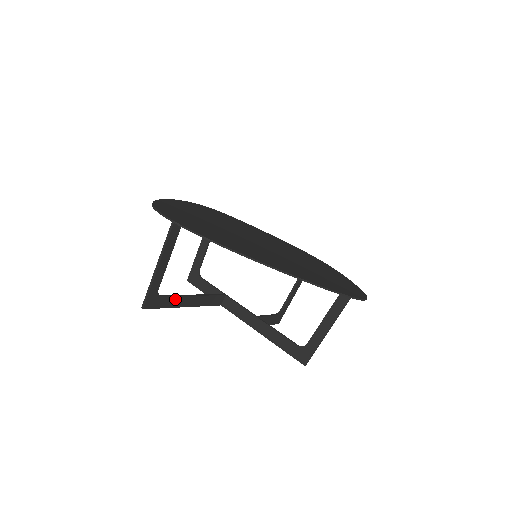
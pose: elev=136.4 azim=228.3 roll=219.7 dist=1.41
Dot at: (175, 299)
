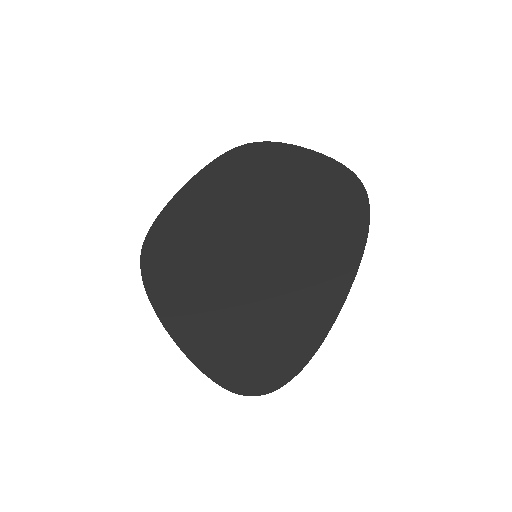
Dot at: occluded
